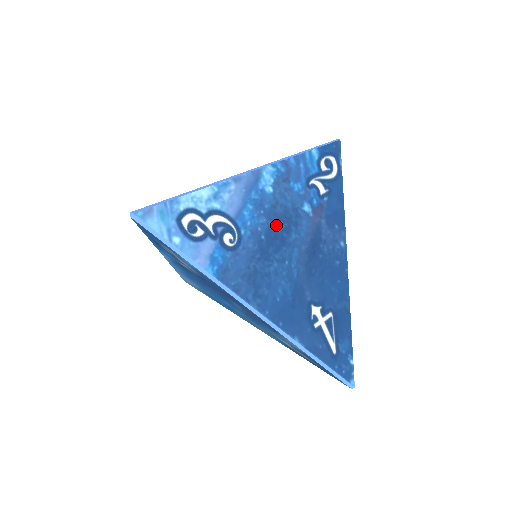
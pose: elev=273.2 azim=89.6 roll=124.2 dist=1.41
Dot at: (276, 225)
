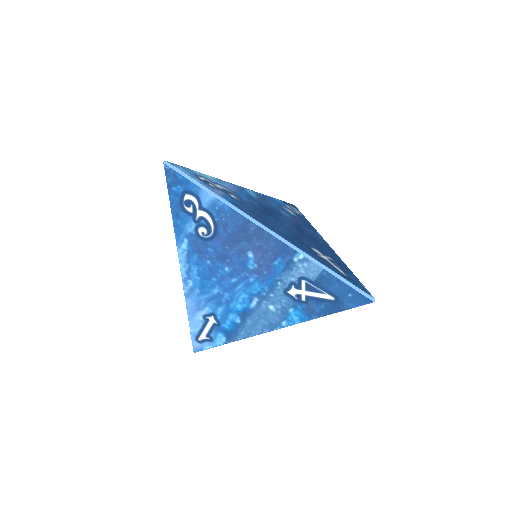
Dot at: (265, 208)
